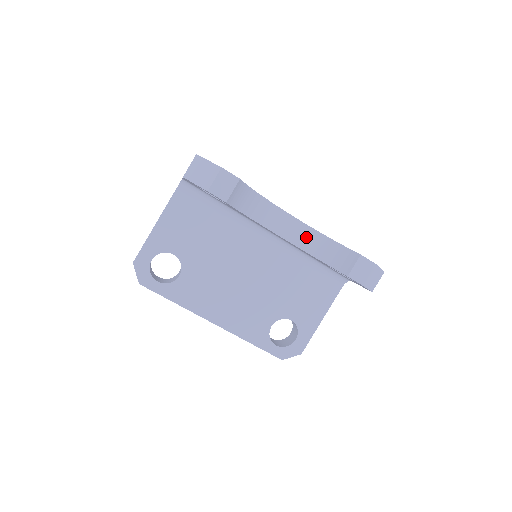
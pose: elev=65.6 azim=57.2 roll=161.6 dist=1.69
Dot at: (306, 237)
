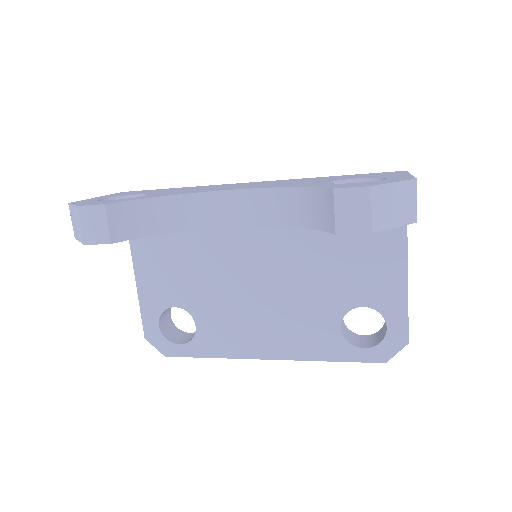
Dot at: (266, 206)
